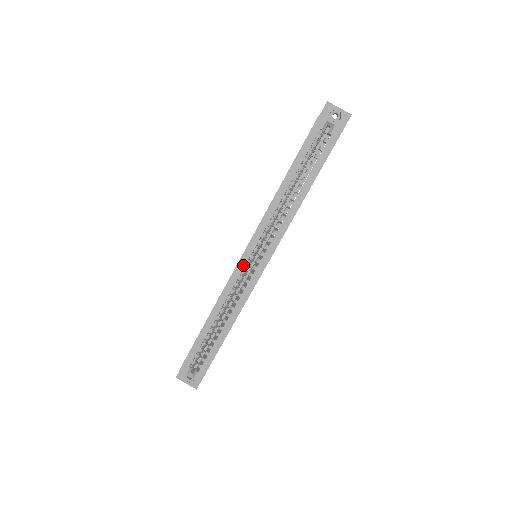
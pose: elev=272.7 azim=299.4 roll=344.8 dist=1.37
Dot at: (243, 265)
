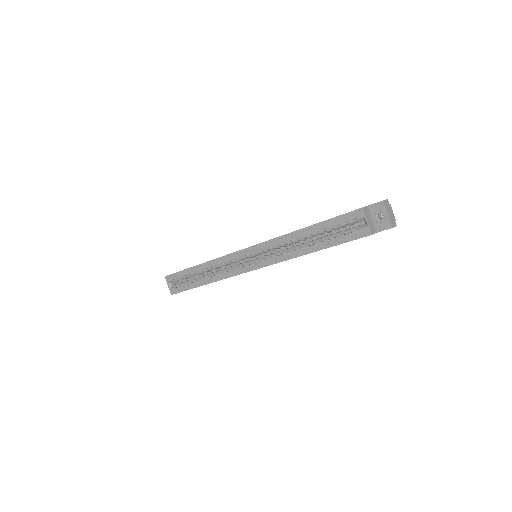
Dot at: (239, 255)
